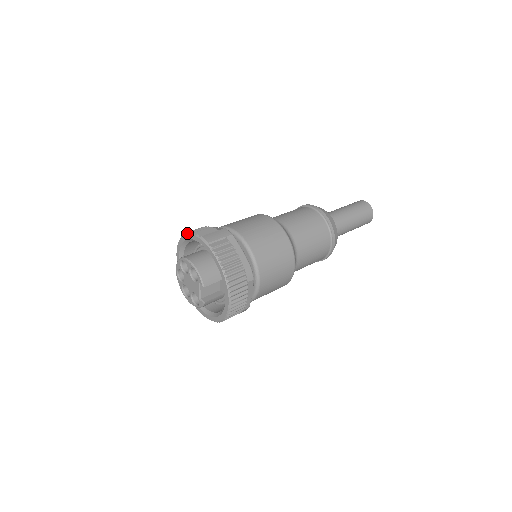
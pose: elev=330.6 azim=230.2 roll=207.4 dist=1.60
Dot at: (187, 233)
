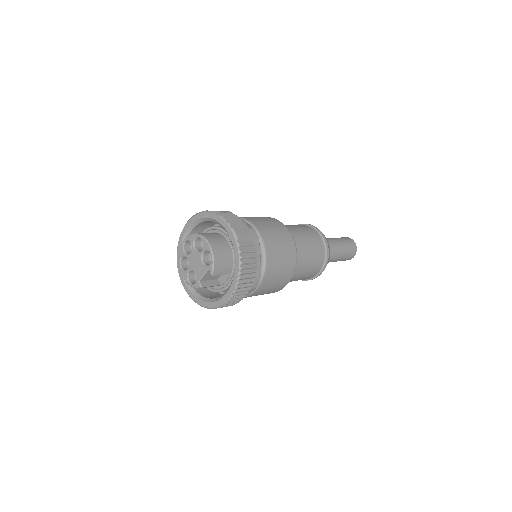
Dot at: (216, 213)
